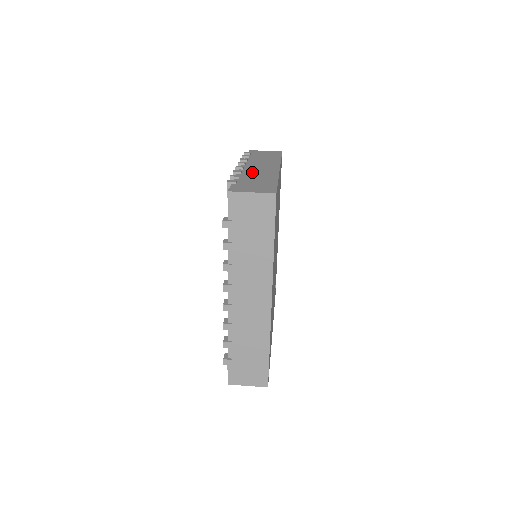
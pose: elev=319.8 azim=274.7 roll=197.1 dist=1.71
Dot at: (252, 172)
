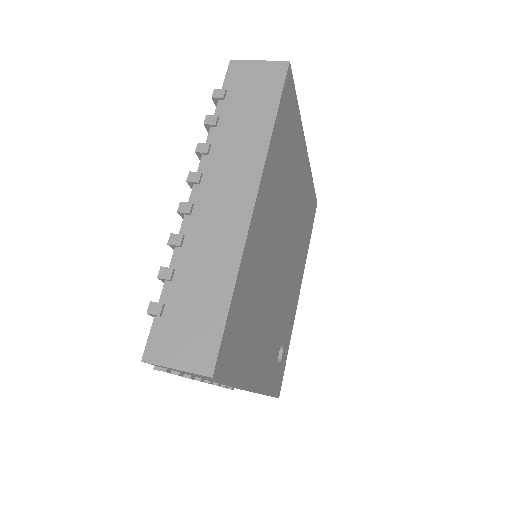
Dot at: occluded
